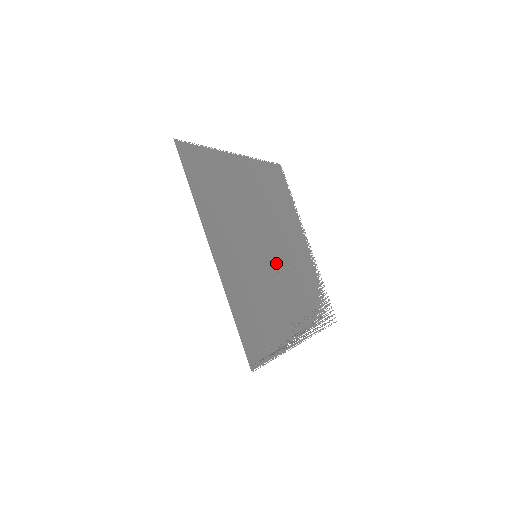
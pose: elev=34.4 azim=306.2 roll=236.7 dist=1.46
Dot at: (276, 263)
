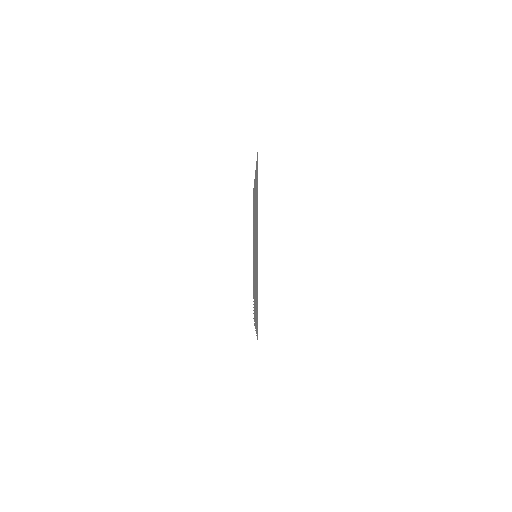
Dot at: occluded
